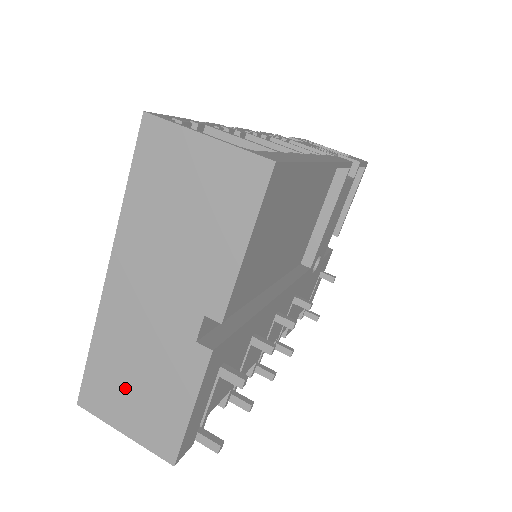
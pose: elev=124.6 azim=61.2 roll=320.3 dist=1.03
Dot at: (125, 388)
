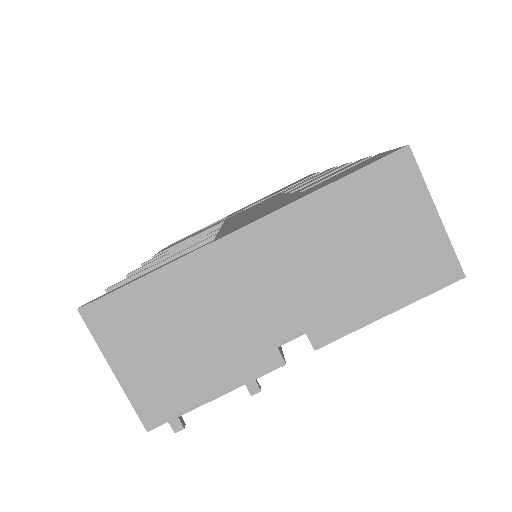
Dot at: (160, 334)
